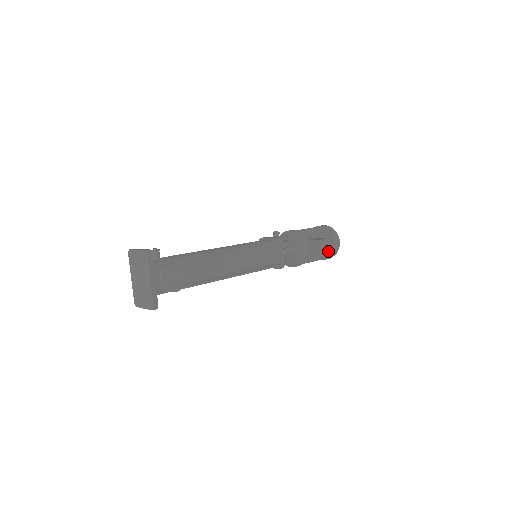
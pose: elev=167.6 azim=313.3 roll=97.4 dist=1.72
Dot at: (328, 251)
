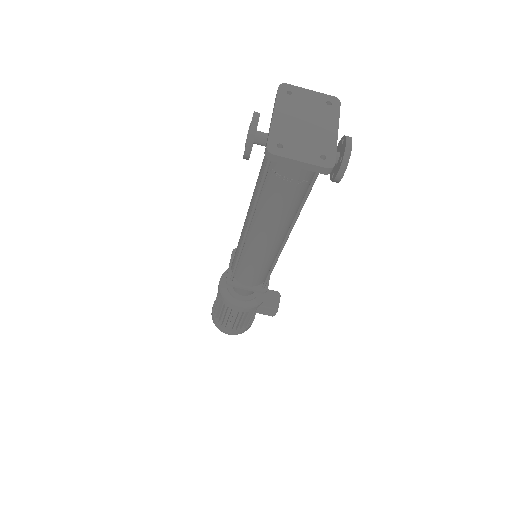
Dot at: occluded
